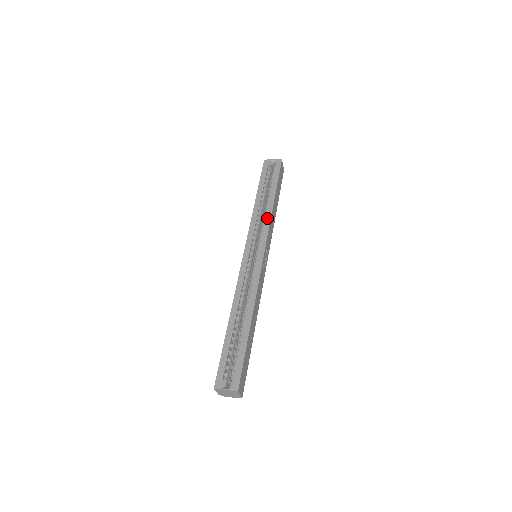
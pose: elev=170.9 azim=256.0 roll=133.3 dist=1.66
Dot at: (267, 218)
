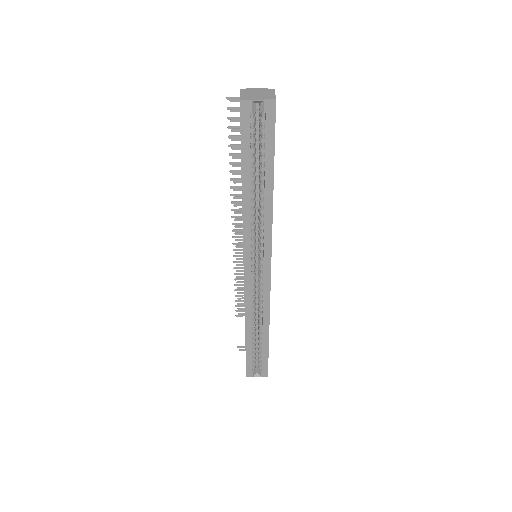
Dot at: (267, 223)
